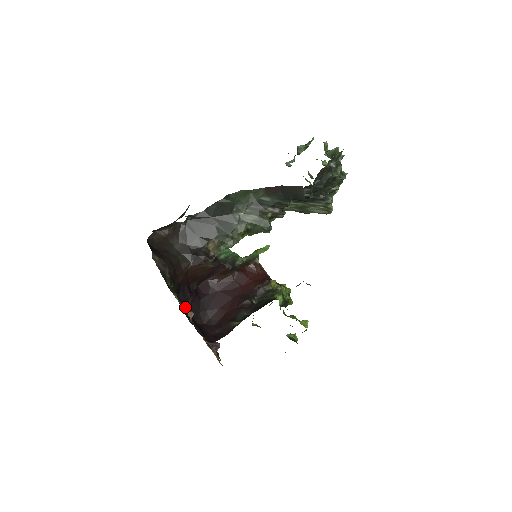
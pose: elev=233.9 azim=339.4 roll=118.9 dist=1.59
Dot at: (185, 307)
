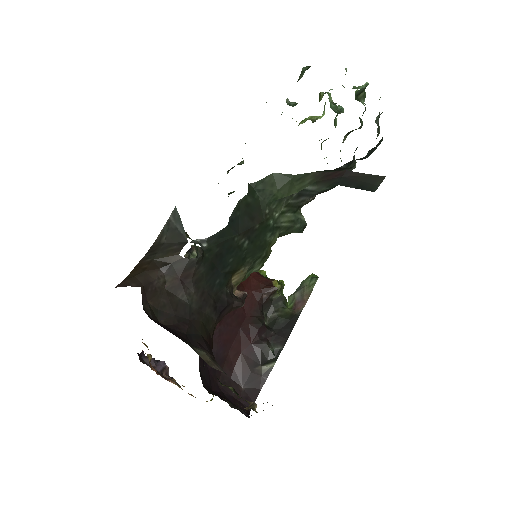
Dot at: occluded
